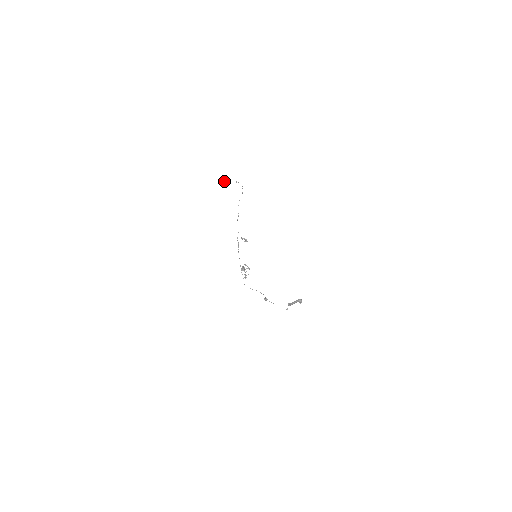
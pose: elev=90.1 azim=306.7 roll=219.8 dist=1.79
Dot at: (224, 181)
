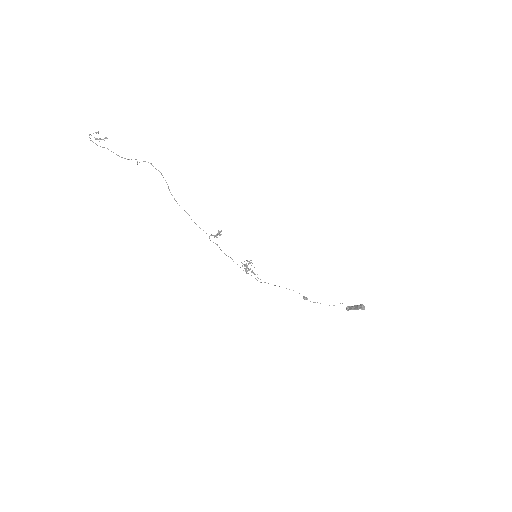
Dot at: occluded
